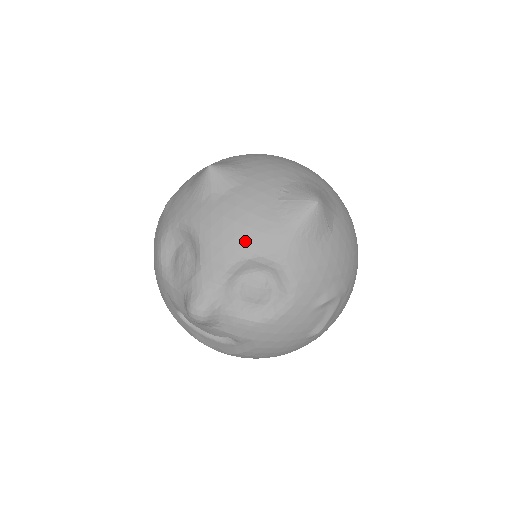
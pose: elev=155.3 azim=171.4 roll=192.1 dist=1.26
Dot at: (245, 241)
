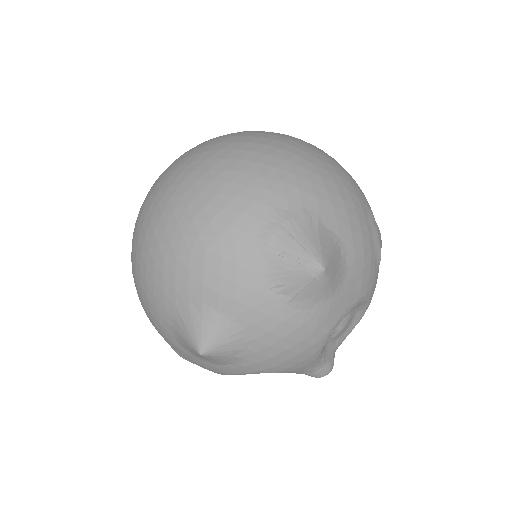
Dot at: (312, 346)
